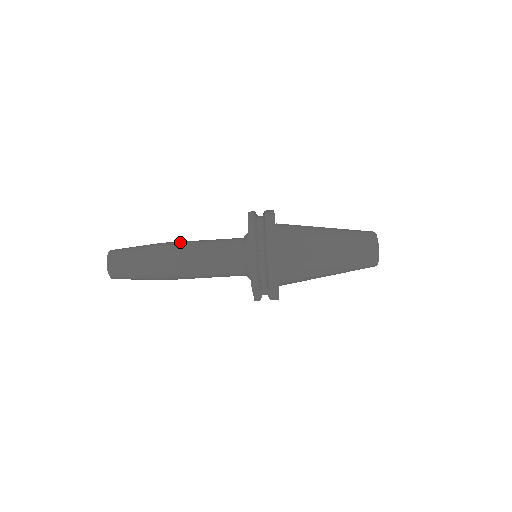
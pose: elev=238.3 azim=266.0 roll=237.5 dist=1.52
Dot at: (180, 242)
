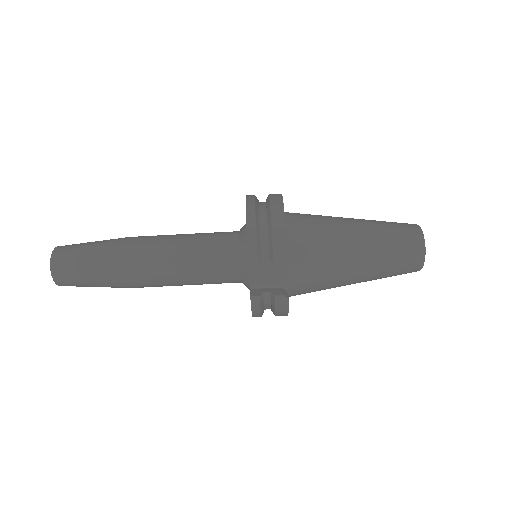
Dot at: occluded
